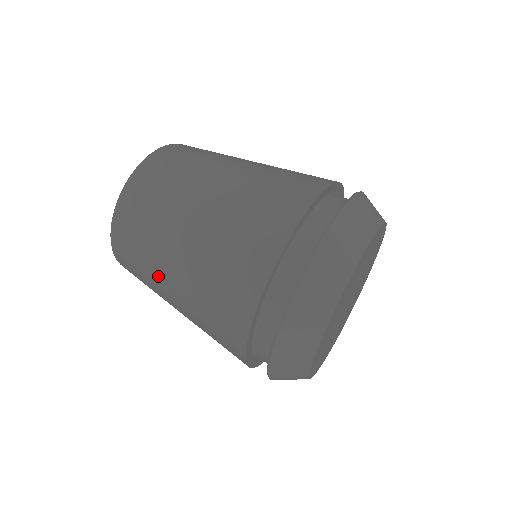
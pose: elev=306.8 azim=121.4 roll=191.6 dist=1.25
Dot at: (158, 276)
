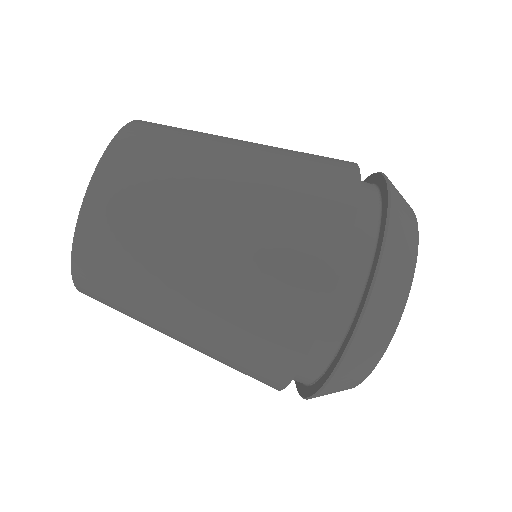
Dot at: occluded
